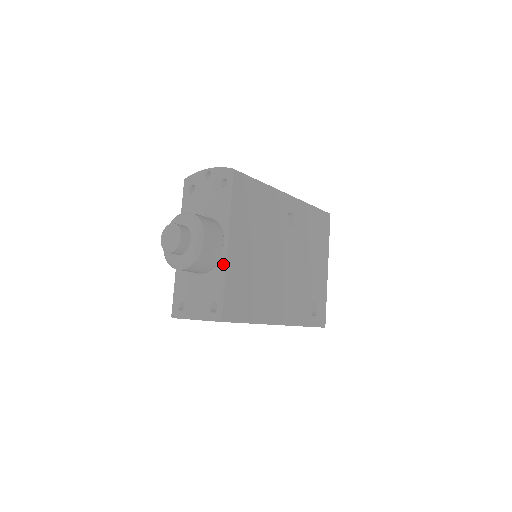
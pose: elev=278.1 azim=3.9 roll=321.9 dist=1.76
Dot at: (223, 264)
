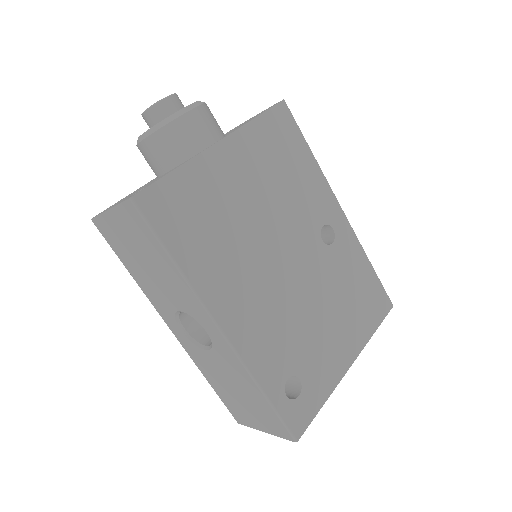
Dot at: (194, 156)
